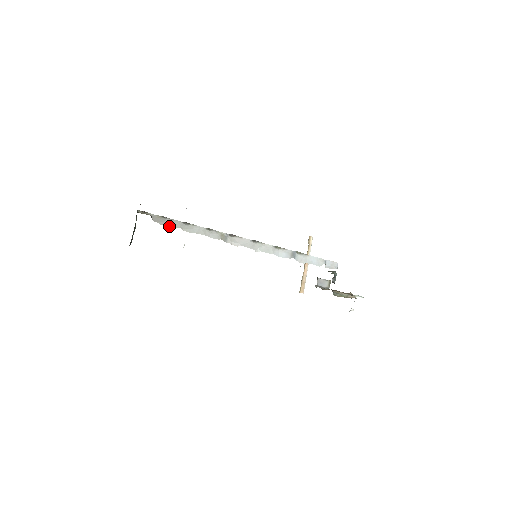
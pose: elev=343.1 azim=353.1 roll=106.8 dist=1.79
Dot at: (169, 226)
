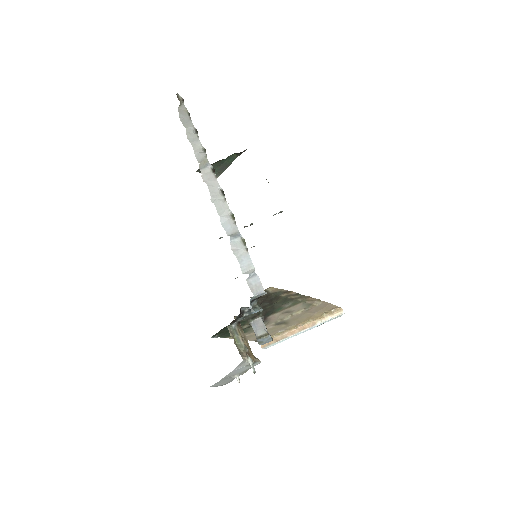
Dot at: (182, 122)
